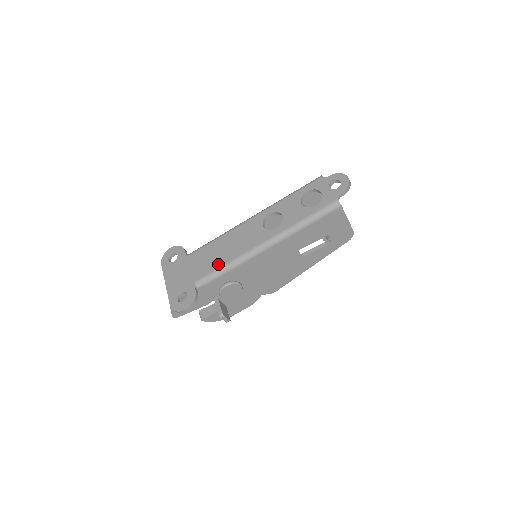
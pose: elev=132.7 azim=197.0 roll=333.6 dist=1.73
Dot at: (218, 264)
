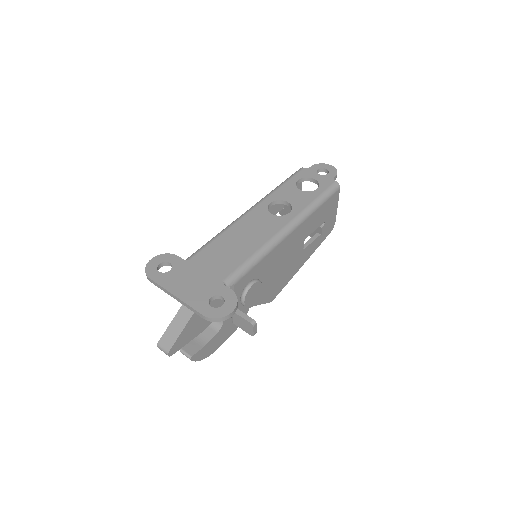
Dot at: (242, 257)
